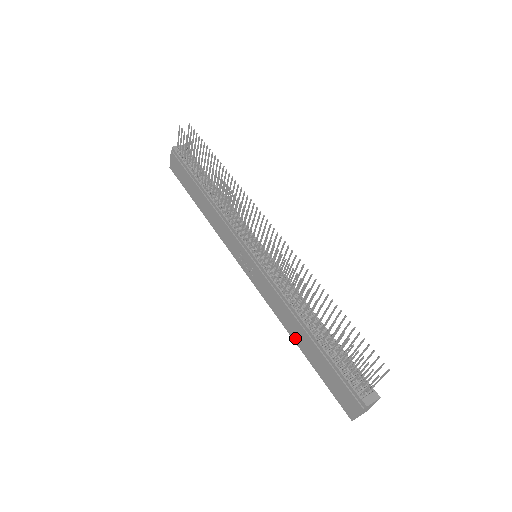
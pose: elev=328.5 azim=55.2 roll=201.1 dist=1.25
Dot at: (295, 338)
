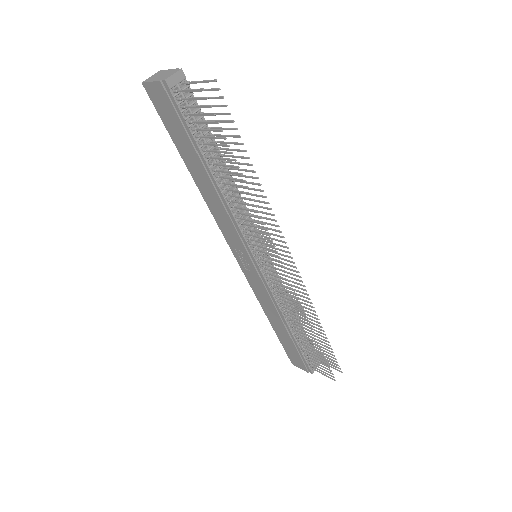
Dot at: (270, 319)
